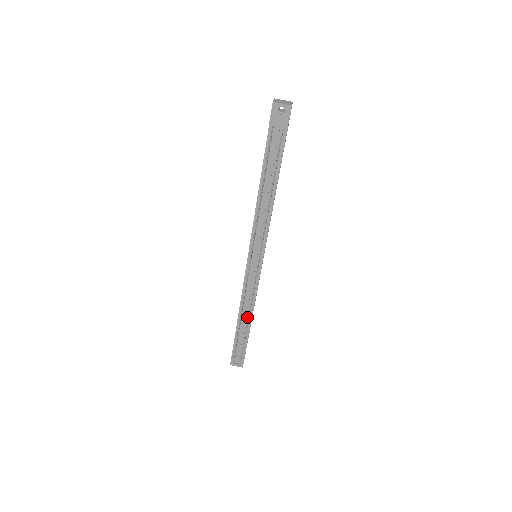
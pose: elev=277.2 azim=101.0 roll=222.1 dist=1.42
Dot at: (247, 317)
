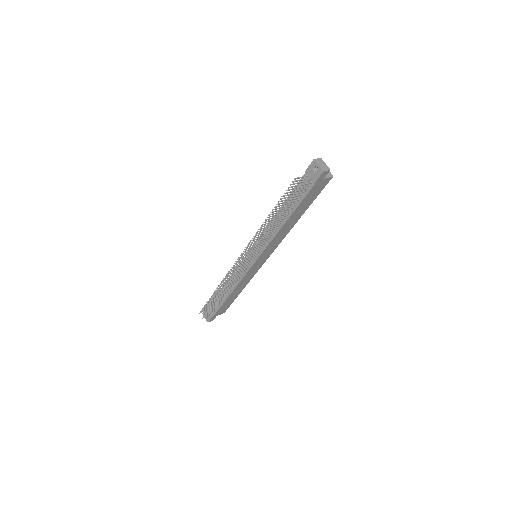
Dot at: (228, 291)
